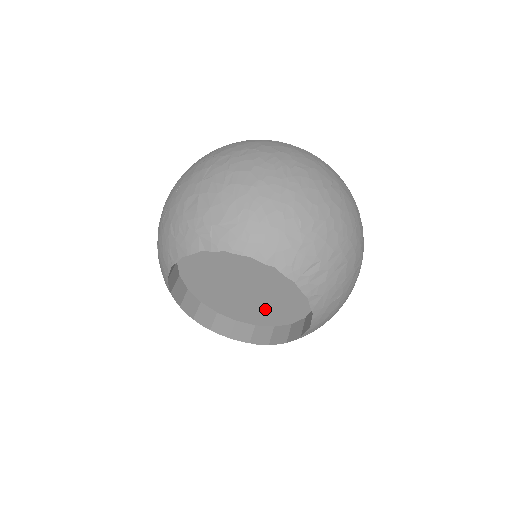
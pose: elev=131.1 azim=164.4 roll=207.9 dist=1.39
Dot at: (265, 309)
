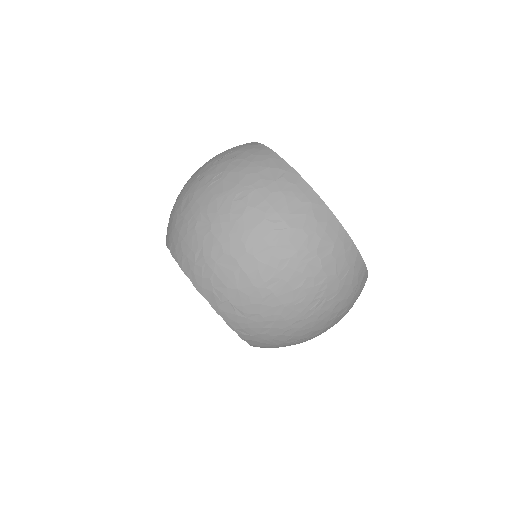
Dot at: occluded
